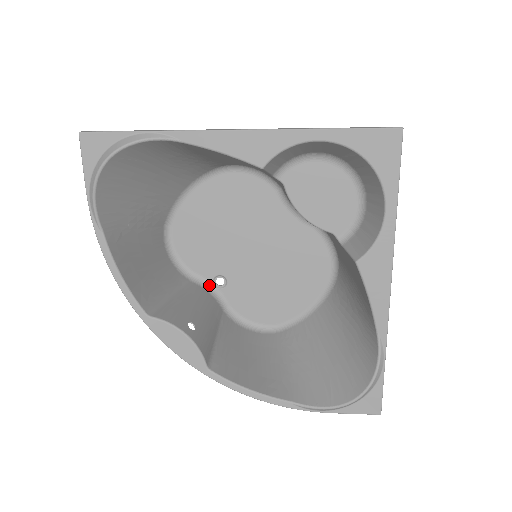
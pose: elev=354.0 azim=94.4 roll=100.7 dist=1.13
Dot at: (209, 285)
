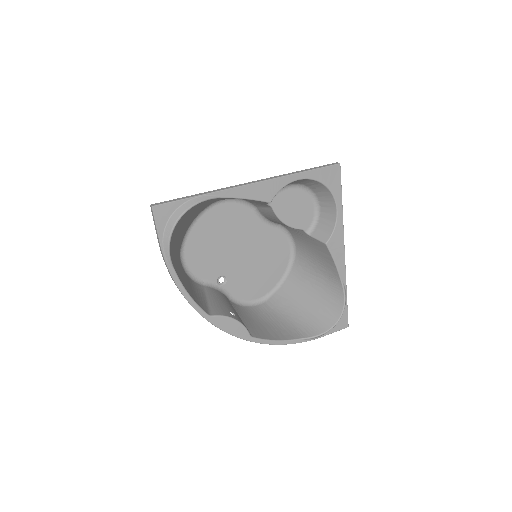
Dot at: (215, 285)
